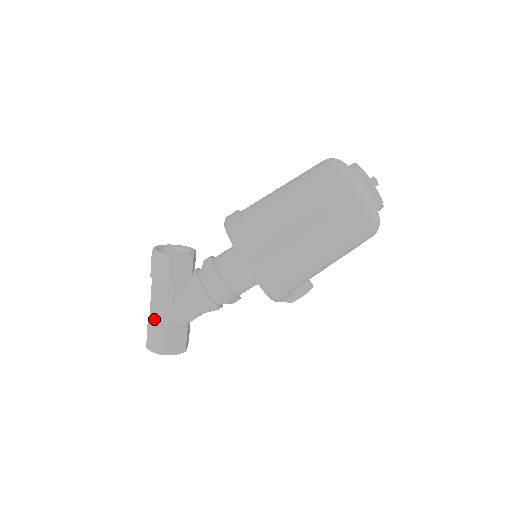
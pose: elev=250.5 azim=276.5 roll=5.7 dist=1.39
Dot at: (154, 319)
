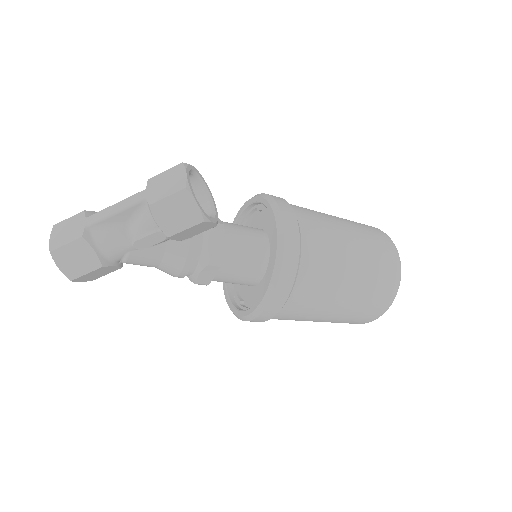
Dot at: (96, 237)
